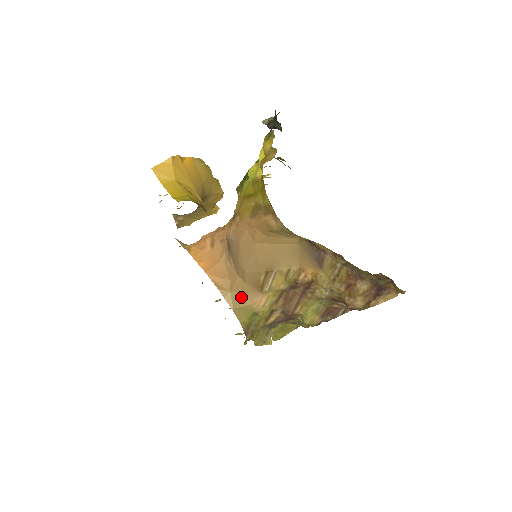
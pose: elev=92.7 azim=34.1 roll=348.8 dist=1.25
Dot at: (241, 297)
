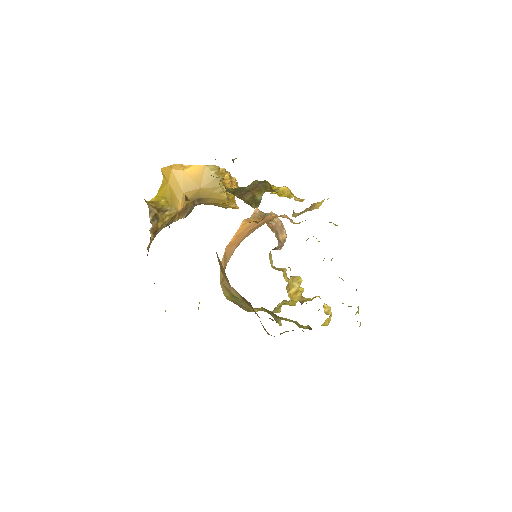
Dot at: (225, 279)
